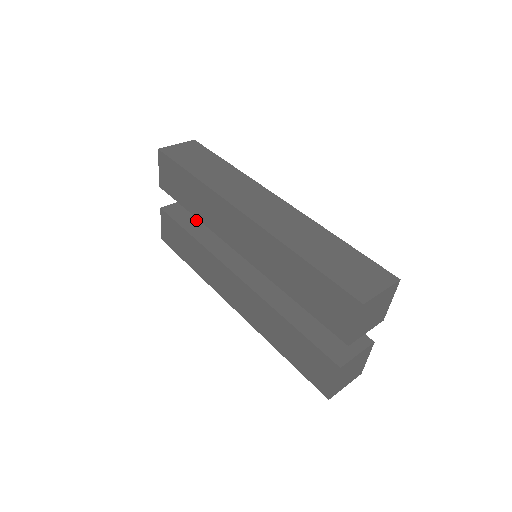
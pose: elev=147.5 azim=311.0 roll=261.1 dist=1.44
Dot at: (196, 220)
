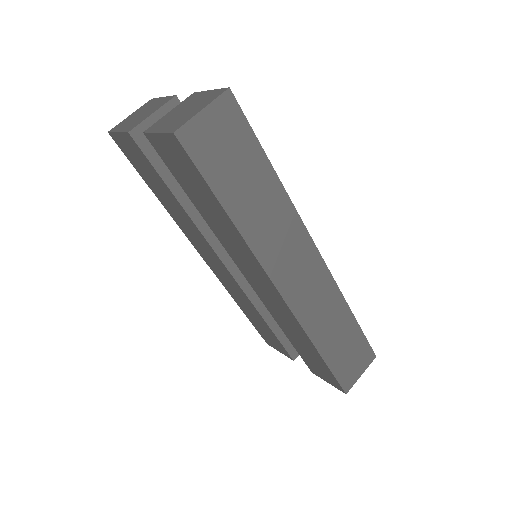
Dot at: occluded
